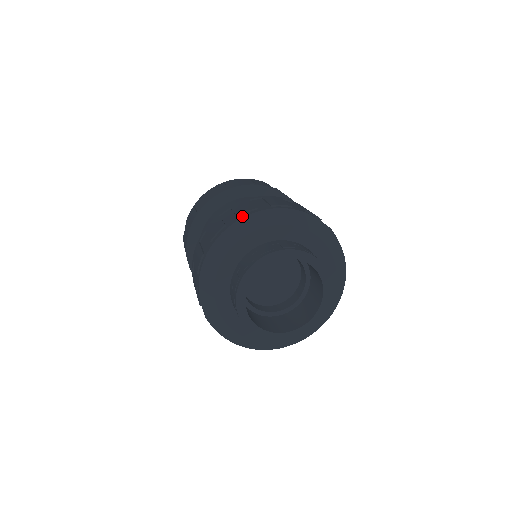
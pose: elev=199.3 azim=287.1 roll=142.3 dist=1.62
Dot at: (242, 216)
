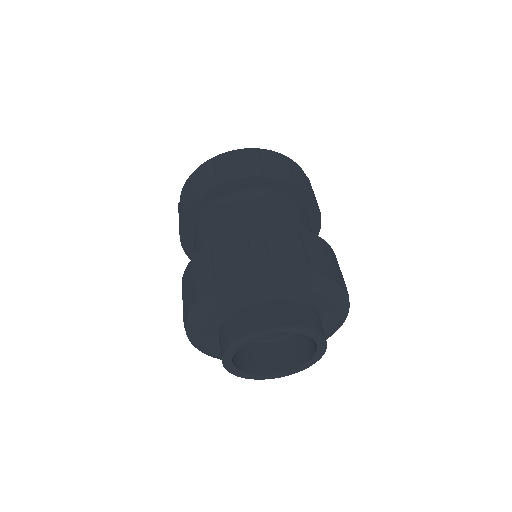
Dot at: (234, 275)
